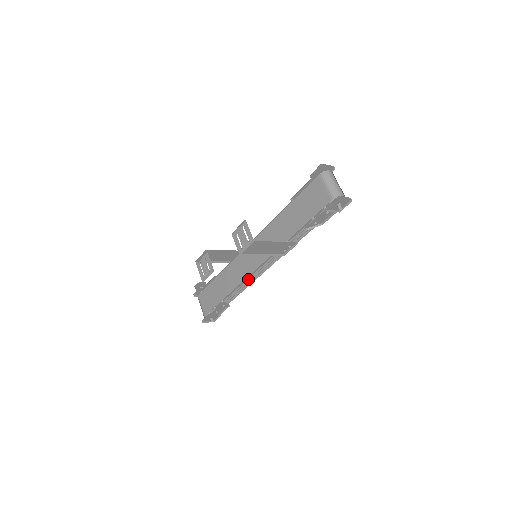
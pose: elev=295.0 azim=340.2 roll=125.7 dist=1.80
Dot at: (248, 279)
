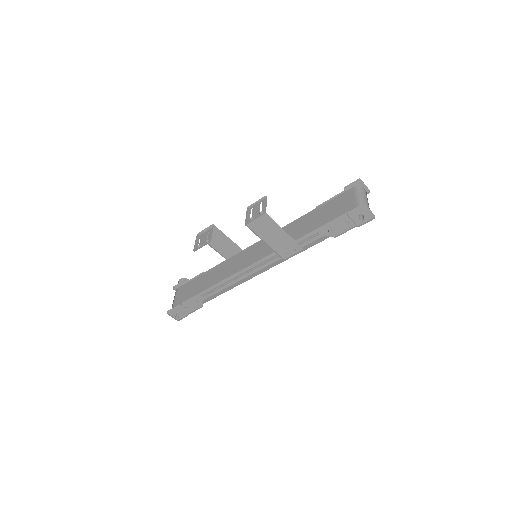
Dot at: (237, 276)
